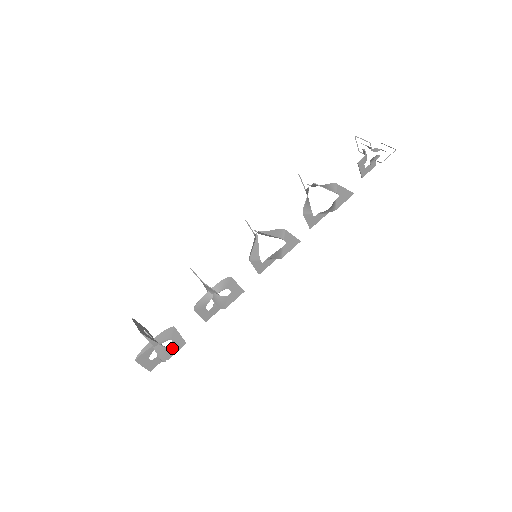
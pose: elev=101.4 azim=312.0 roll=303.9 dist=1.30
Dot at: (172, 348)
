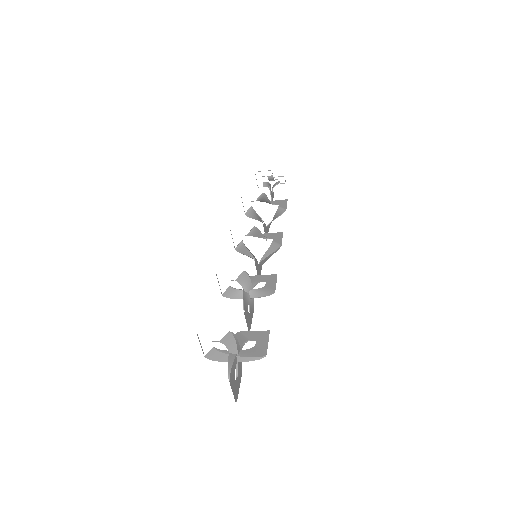
Dot at: (260, 343)
